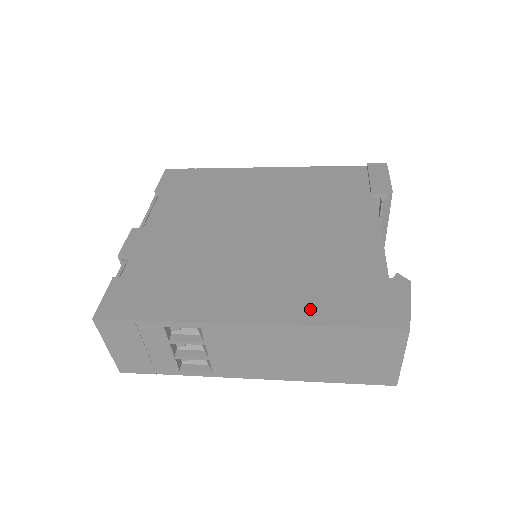
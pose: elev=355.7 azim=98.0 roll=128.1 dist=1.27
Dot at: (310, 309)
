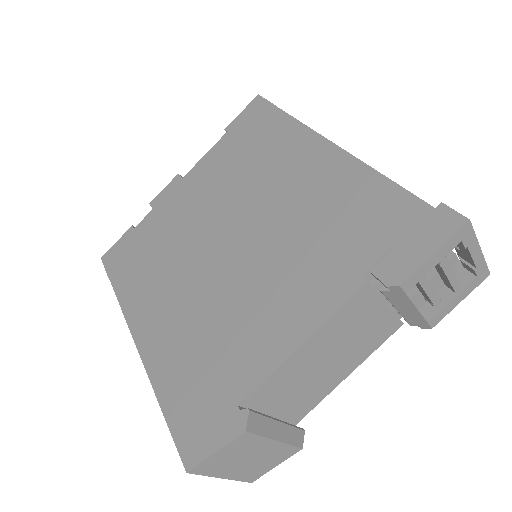
Dot at: (167, 372)
